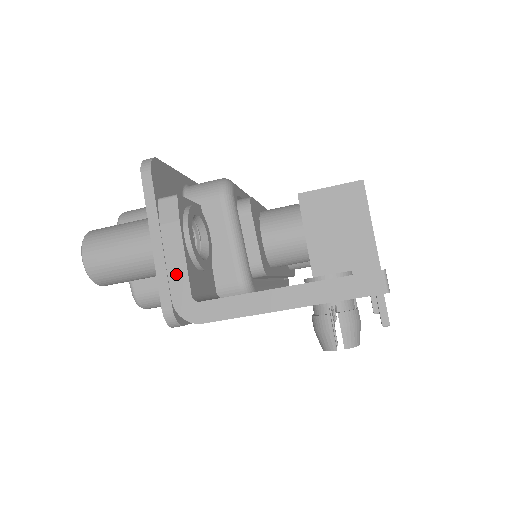
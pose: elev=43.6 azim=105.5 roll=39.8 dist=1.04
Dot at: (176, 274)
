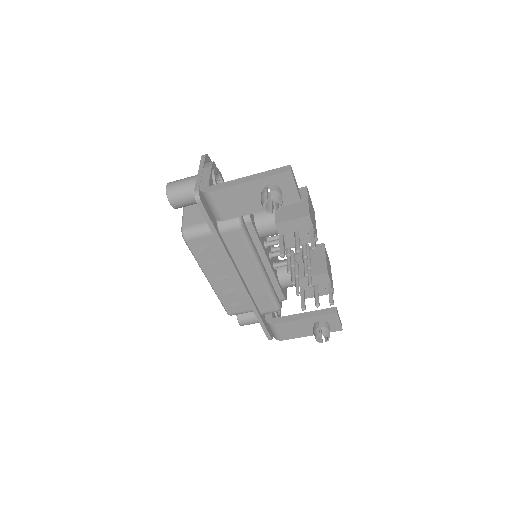
Dot at: (204, 180)
